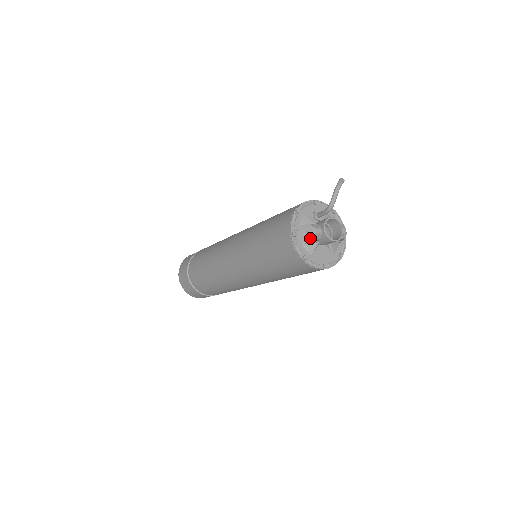
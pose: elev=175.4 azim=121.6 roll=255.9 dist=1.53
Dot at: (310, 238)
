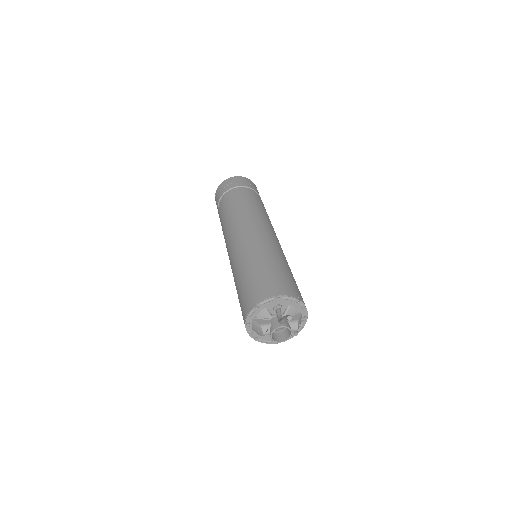
Dot at: (259, 334)
